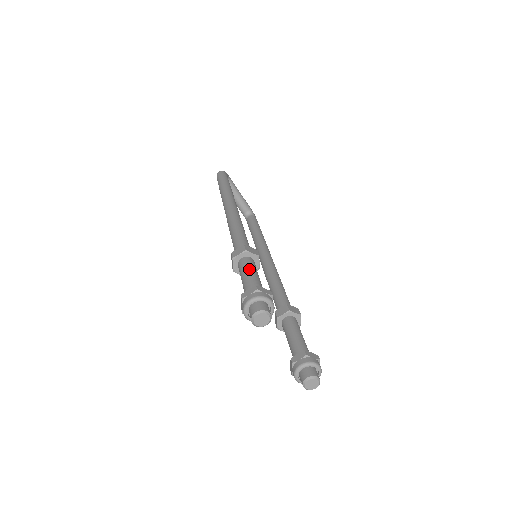
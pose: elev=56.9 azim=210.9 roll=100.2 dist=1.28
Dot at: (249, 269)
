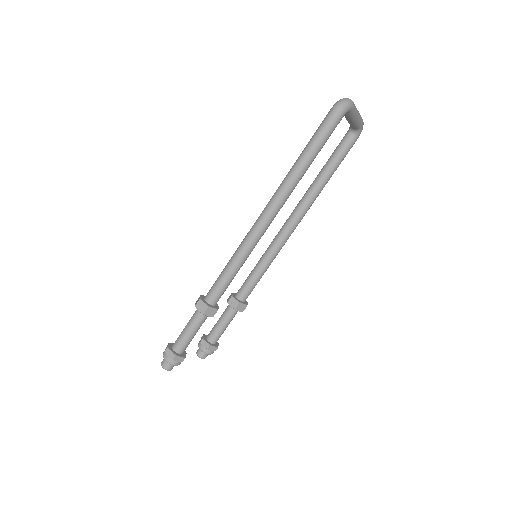
Dot at: (192, 329)
